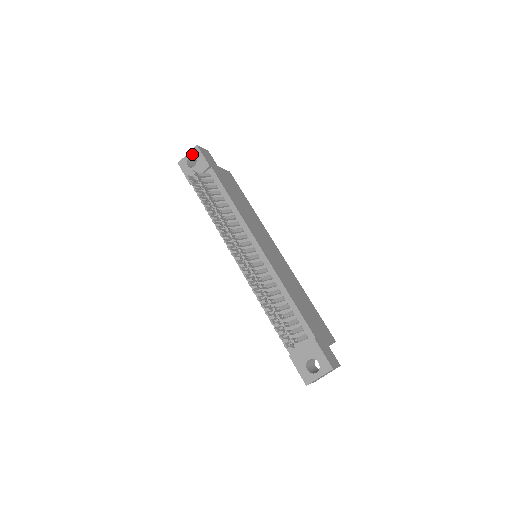
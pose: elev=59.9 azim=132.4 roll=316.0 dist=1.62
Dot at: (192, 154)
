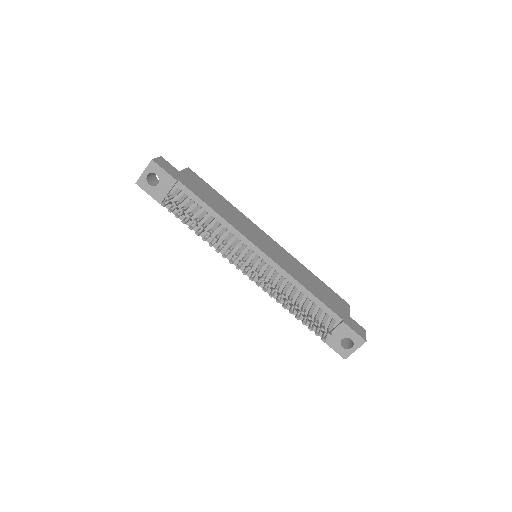
Dot at: (150, 171)
